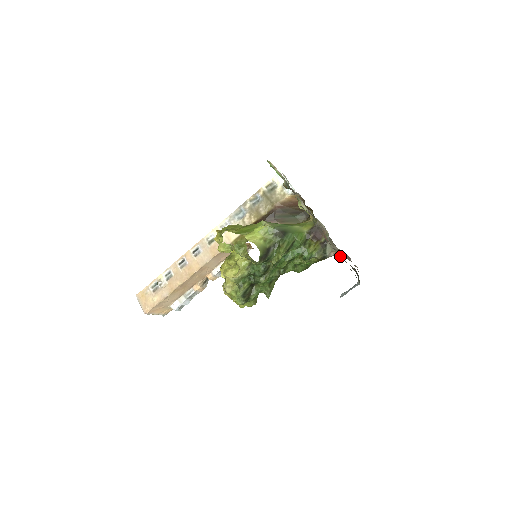
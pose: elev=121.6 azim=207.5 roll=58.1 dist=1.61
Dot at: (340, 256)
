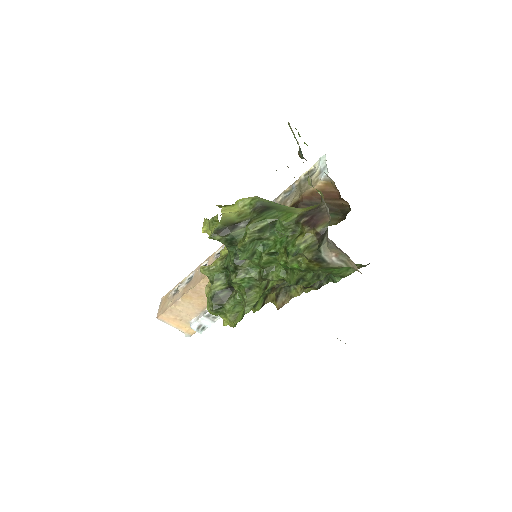
Dot at: occluded
